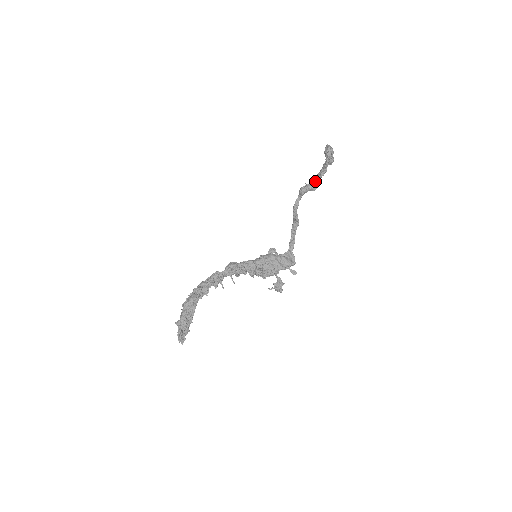
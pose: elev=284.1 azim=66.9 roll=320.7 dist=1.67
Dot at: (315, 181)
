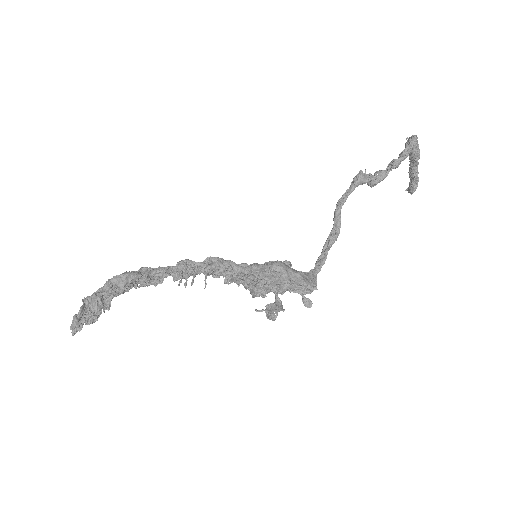
Dot at: occluded
